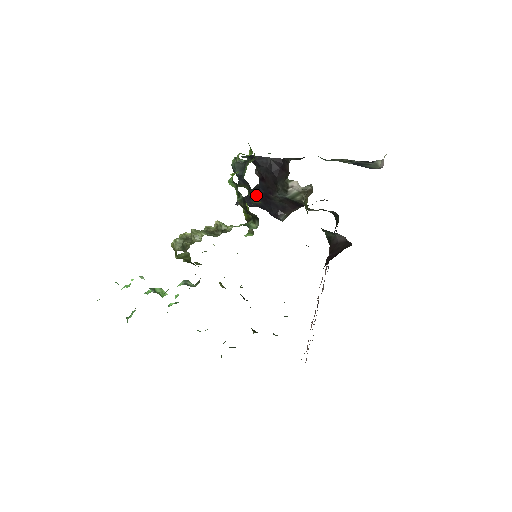
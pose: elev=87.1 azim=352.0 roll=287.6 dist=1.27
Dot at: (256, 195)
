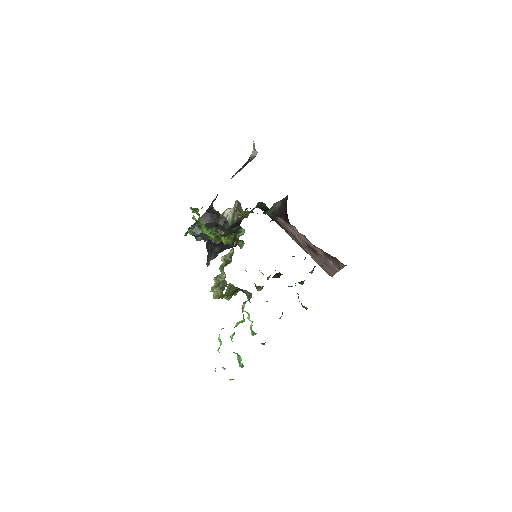
Dot at: (213, 246)
